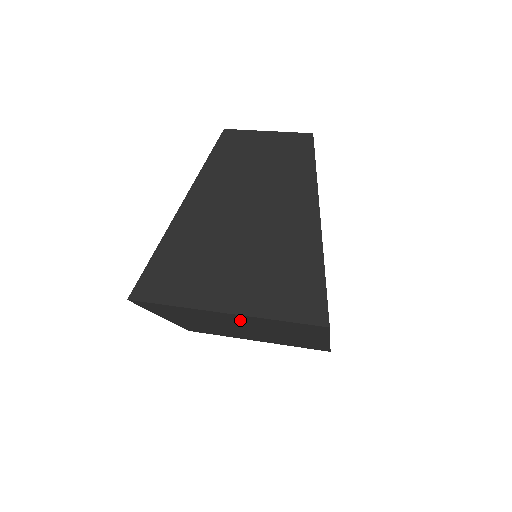
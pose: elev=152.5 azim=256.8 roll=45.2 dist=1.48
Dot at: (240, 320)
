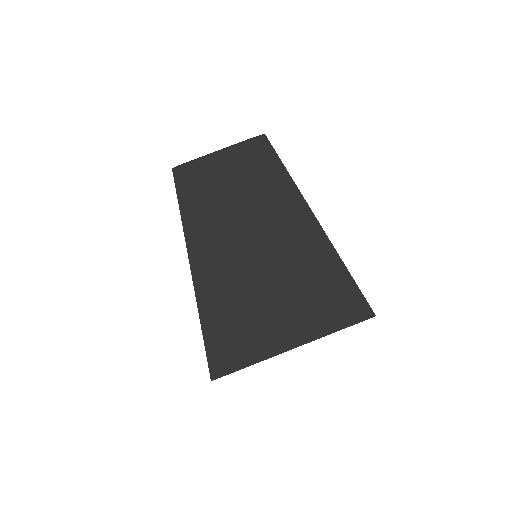
Dot at: occluded
